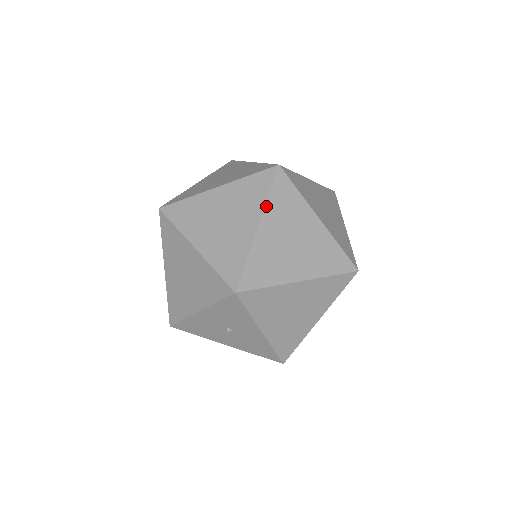
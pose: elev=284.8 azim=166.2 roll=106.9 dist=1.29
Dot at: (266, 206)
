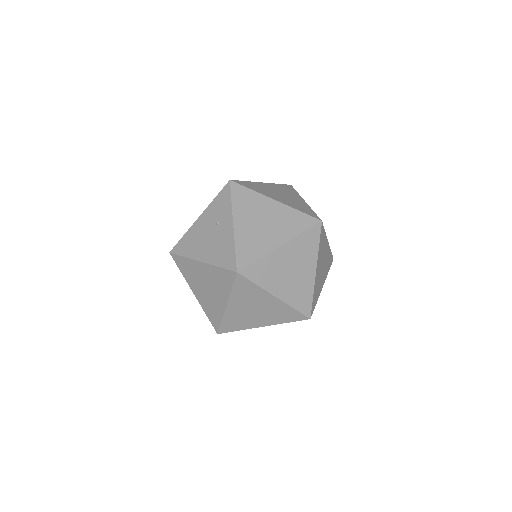
Dot at: (318, 255)
